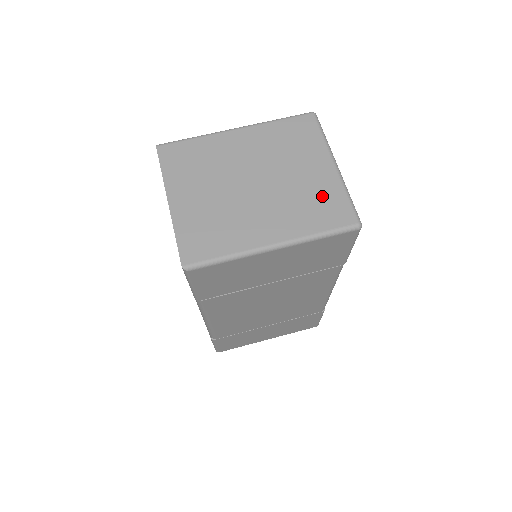
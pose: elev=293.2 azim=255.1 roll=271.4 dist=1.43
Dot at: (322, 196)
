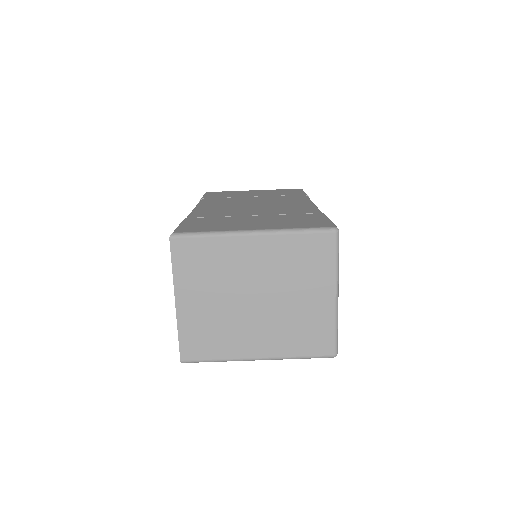
Dot at: (313, 325)
